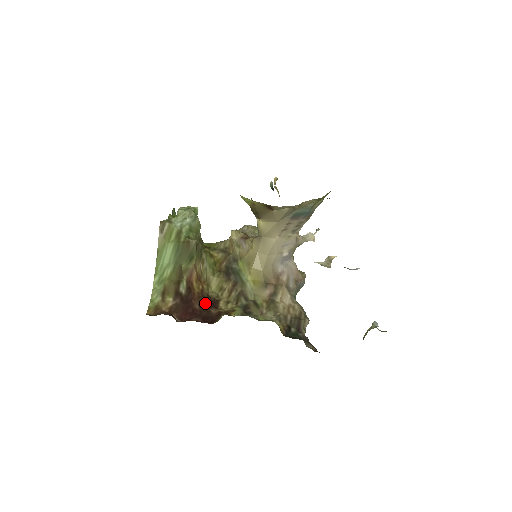
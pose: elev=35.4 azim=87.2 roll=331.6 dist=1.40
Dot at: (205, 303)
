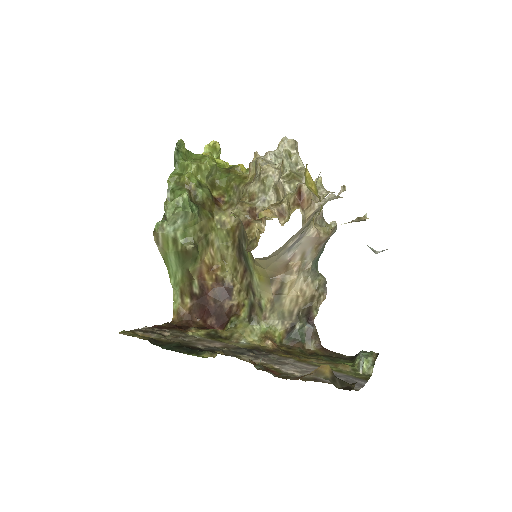
Dot at: (219, 296)
